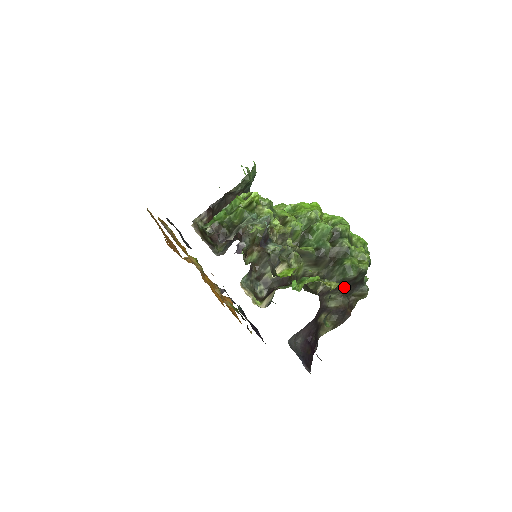
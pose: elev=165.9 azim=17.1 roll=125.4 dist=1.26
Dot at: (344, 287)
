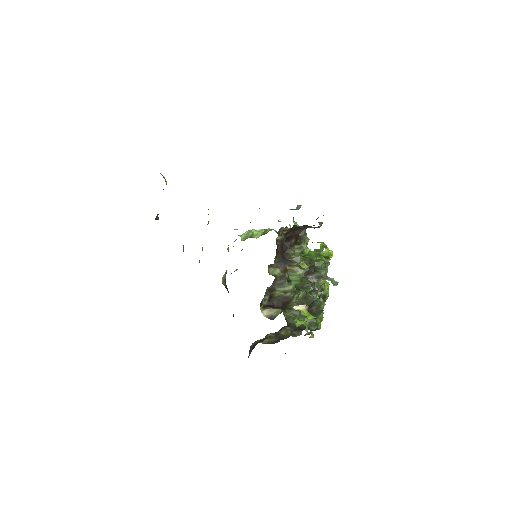
Dot at: (299, 329)
